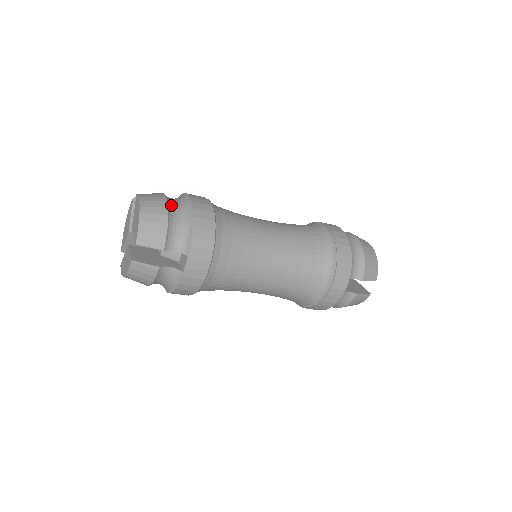
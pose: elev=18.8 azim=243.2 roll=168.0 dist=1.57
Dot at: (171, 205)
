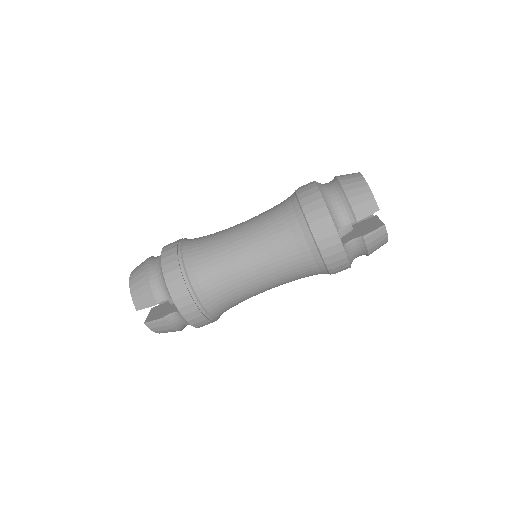
Dot at: (150, 265)
